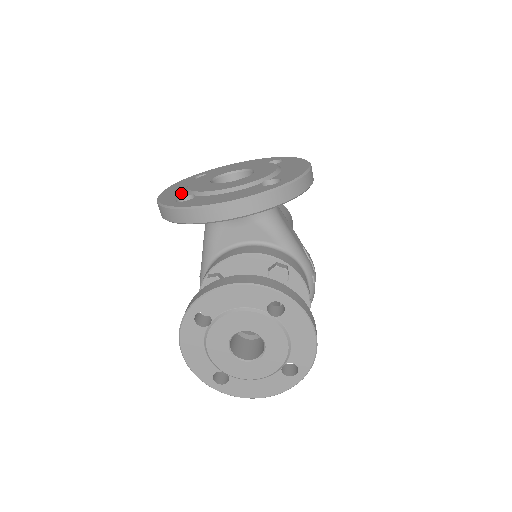
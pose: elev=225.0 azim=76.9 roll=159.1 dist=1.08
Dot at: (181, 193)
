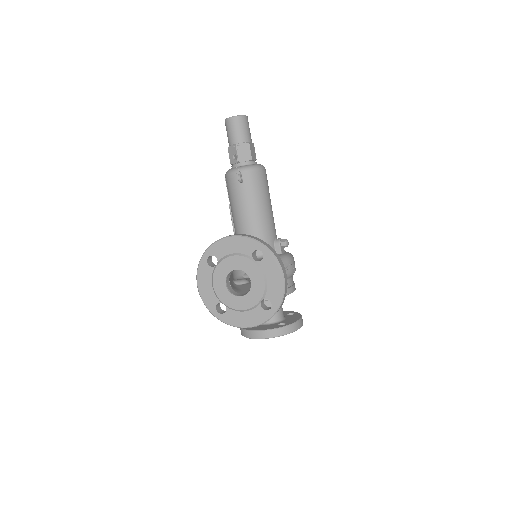
Dot at: (213, 296)
